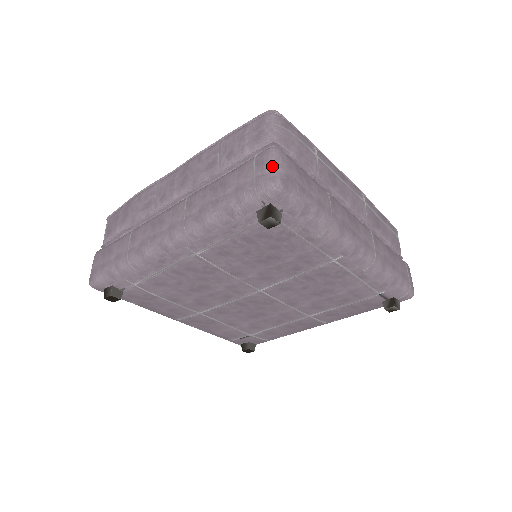
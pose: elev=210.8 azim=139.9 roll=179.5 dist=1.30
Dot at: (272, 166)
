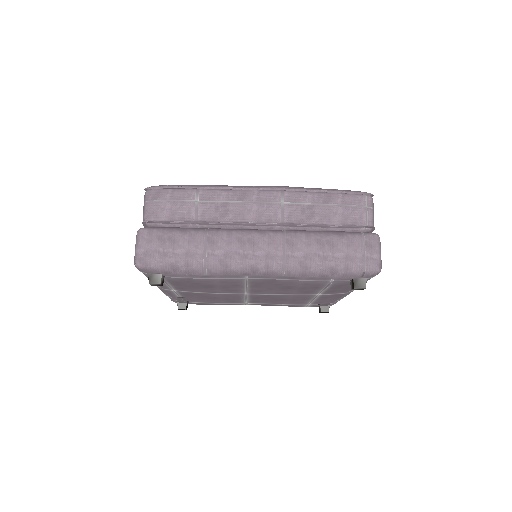
Dot at: (135, 249)
